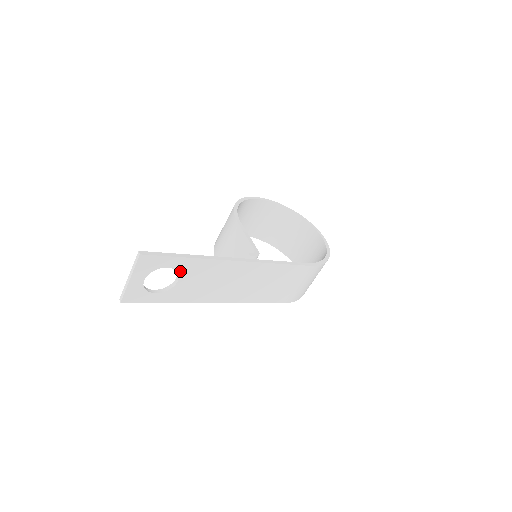
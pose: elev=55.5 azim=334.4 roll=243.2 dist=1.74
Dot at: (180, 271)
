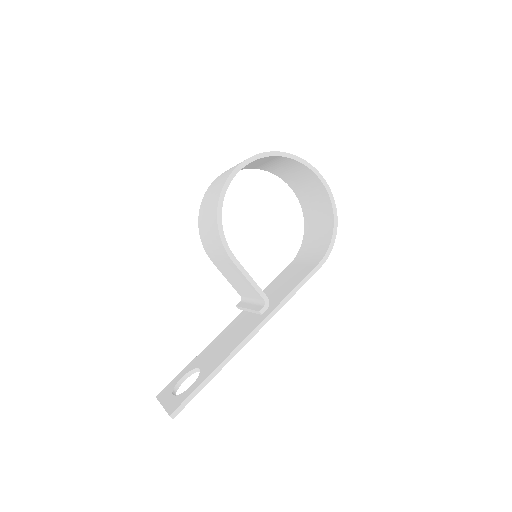
Dot at: occluded
